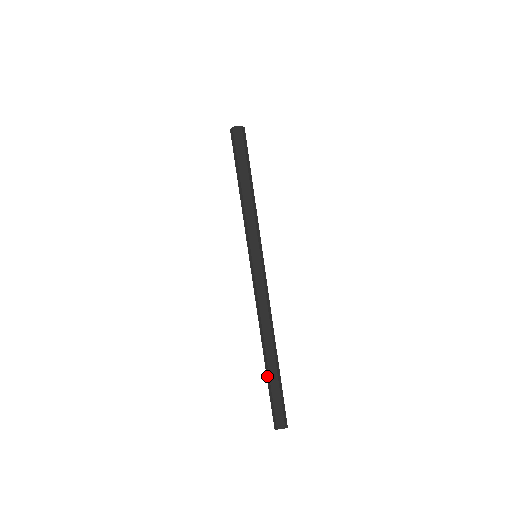
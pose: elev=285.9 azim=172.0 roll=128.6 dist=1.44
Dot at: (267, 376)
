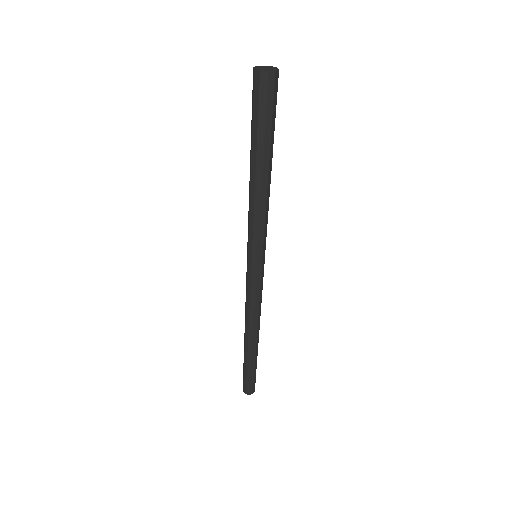
Dot at: occluded
